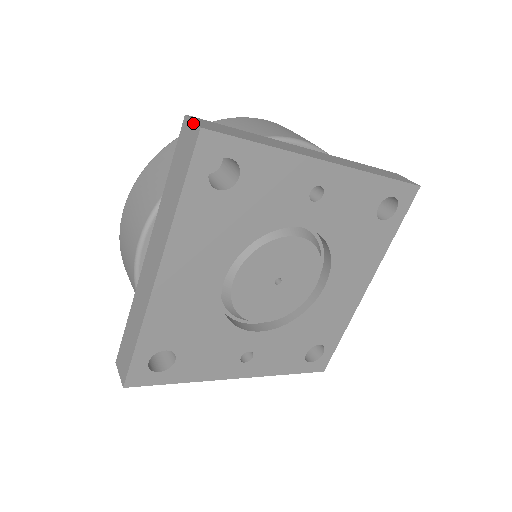
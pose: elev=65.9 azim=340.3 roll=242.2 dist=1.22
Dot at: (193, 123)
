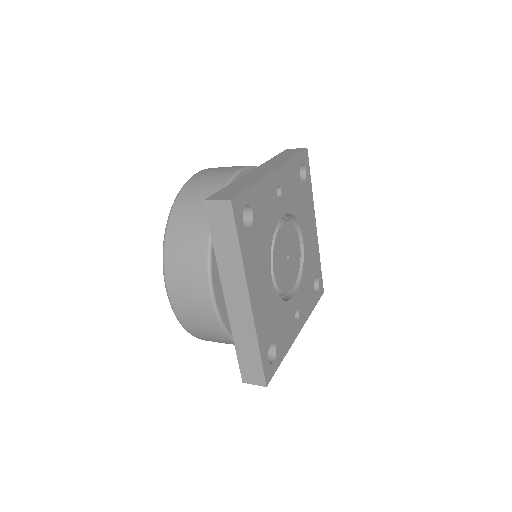
Dot at: (219, 201)
